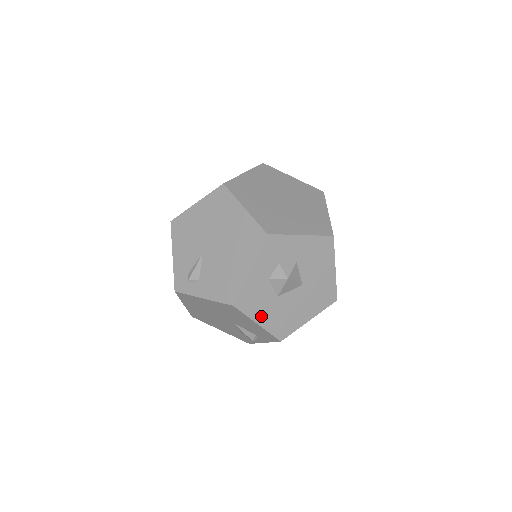
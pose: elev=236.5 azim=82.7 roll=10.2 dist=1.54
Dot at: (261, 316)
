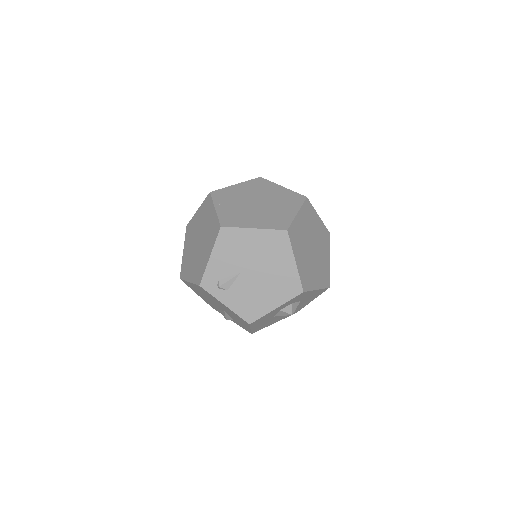
Dot at: (256, 326)
